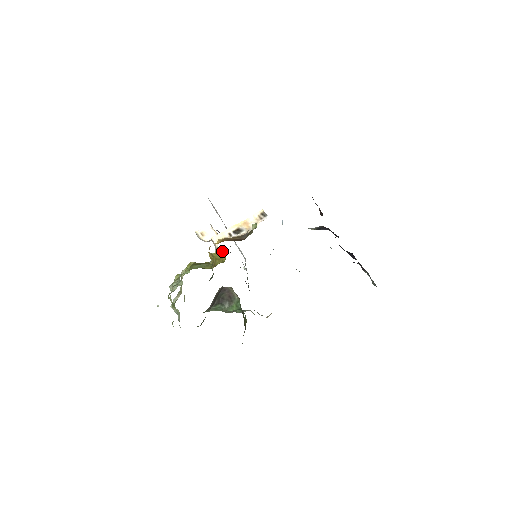
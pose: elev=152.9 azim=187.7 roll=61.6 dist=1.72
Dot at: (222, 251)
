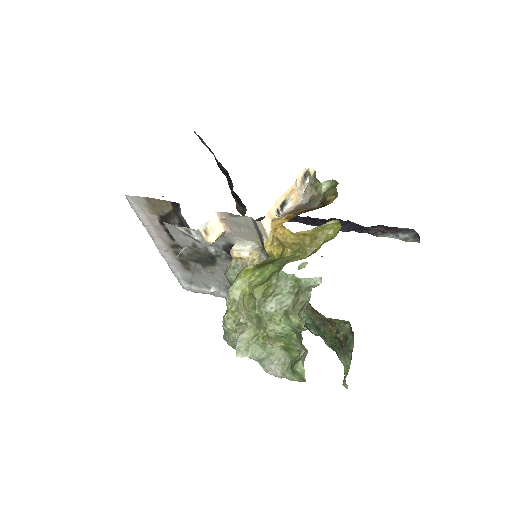
Dot at: (253, 247)
